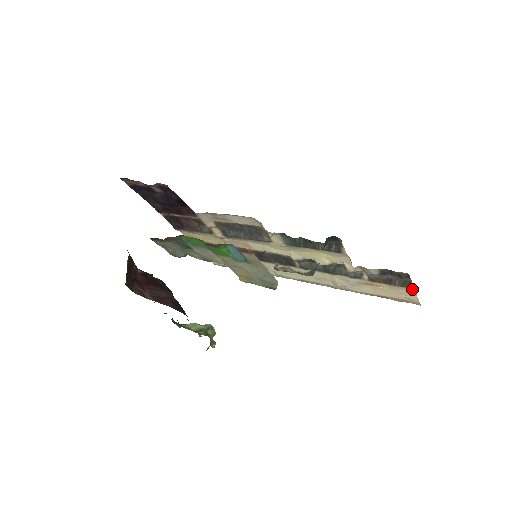
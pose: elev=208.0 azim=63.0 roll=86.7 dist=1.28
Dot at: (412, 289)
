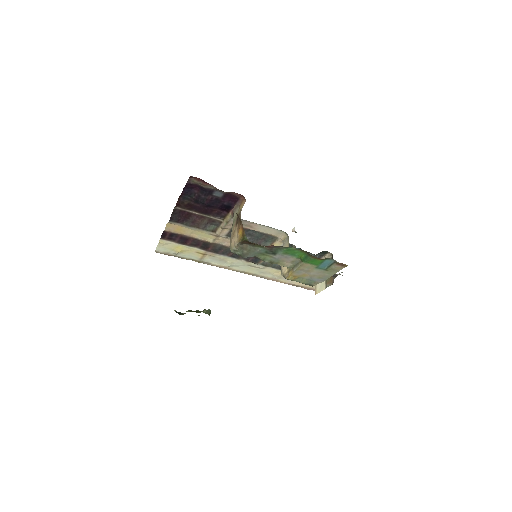
Dot at: occluded
